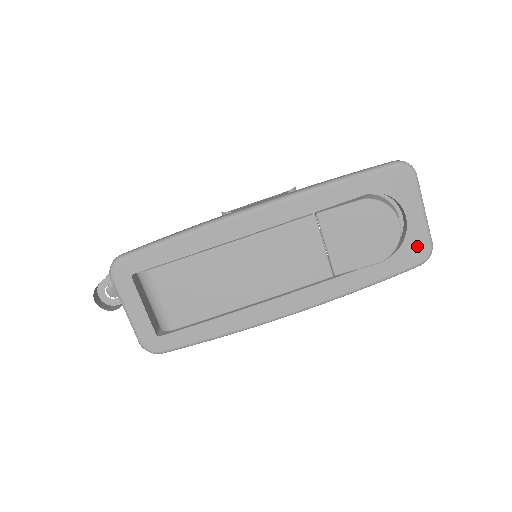
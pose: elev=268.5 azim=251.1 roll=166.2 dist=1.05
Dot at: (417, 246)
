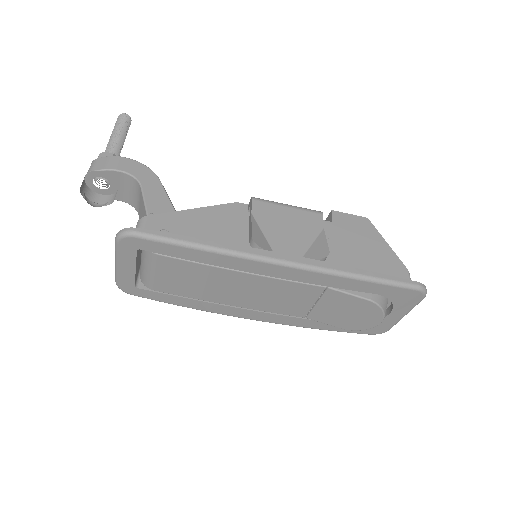
Dot at: (379, 327)
